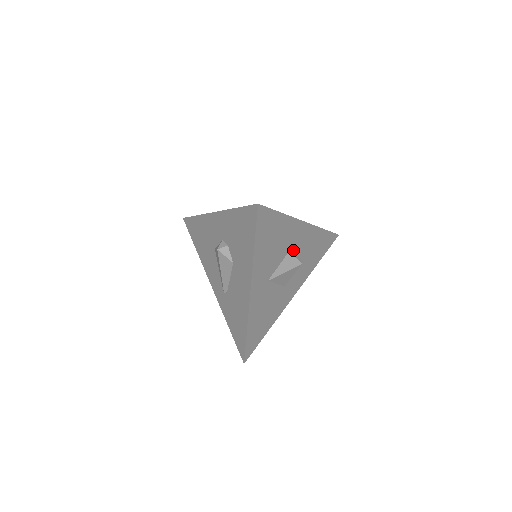
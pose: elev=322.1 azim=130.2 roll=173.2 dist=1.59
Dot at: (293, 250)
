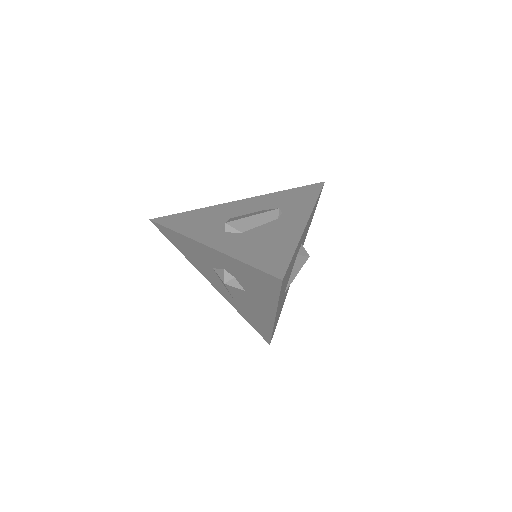
Dot at: (299, 249)
